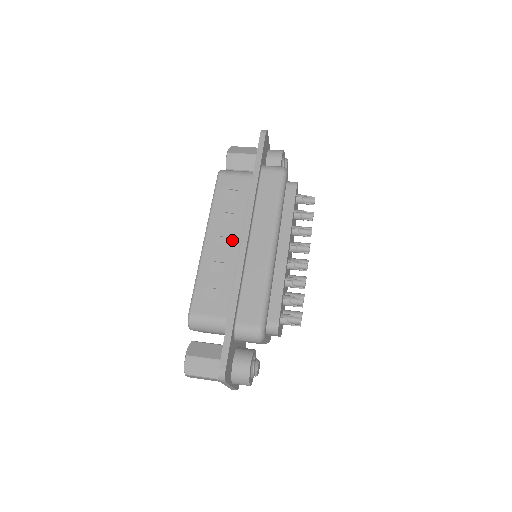
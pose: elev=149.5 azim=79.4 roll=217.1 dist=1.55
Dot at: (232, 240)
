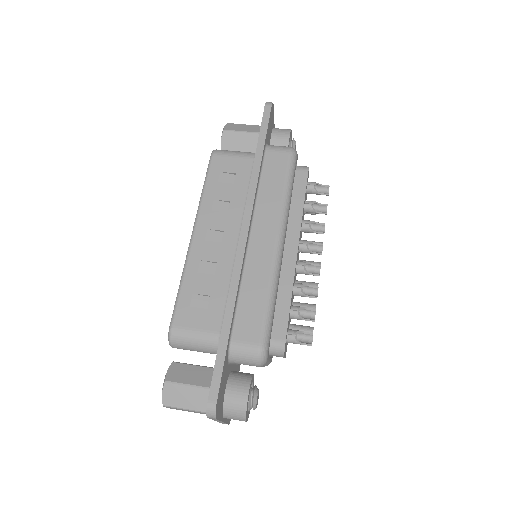
Dot at: (227, 235)
